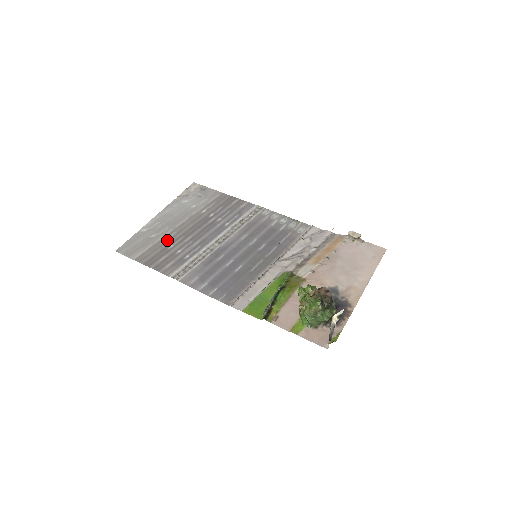
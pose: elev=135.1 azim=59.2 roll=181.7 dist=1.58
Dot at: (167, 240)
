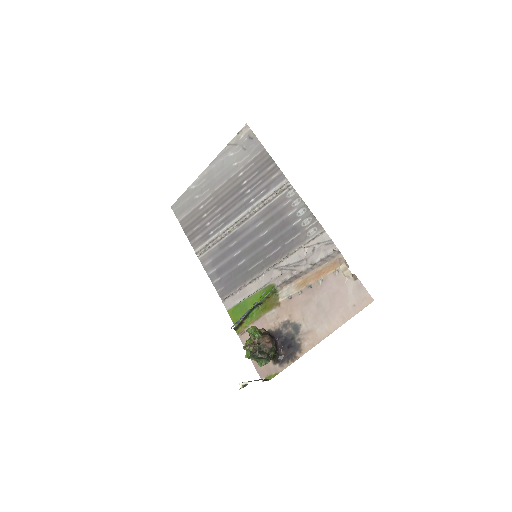
Dot at: (204, 206)
